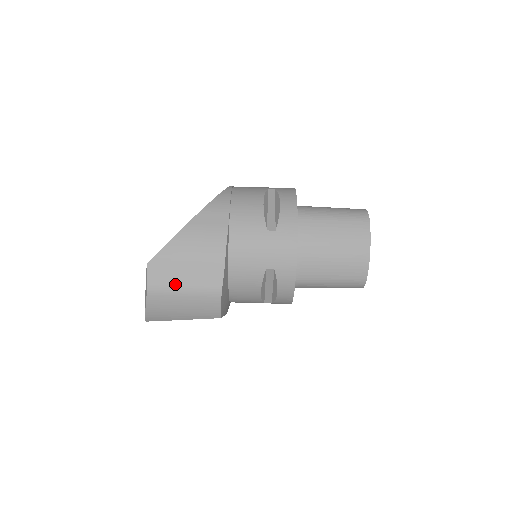
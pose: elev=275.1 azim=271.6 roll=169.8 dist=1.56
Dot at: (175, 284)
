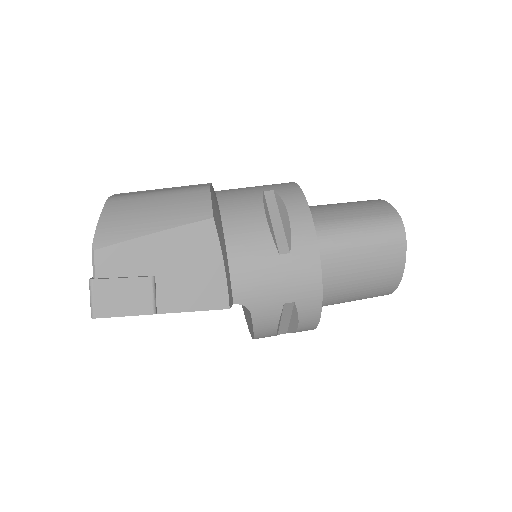
Dot at: (148, 192)
